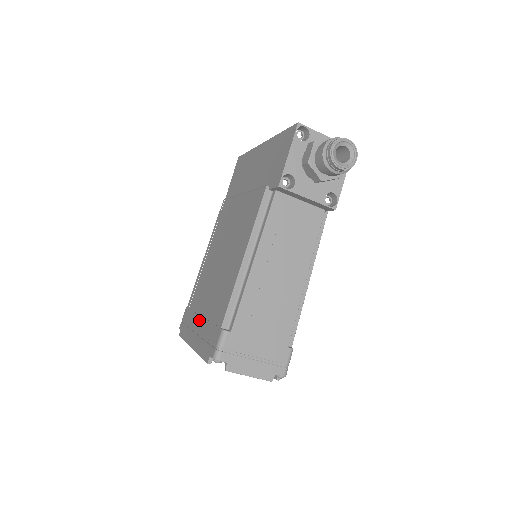
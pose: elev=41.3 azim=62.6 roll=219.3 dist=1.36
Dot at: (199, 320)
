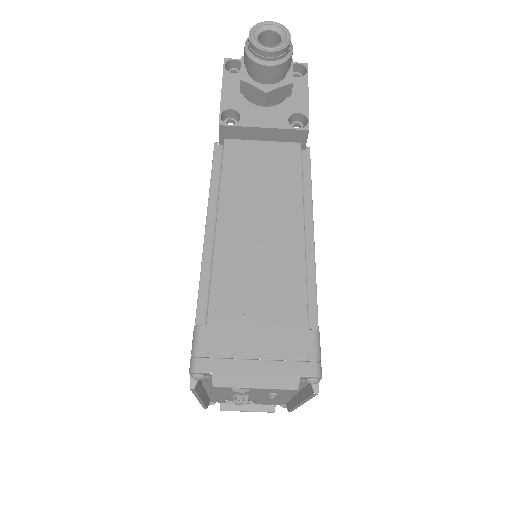
Dot at: occluded
